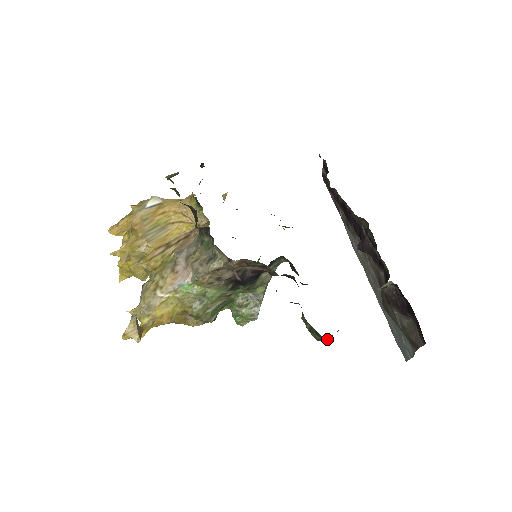
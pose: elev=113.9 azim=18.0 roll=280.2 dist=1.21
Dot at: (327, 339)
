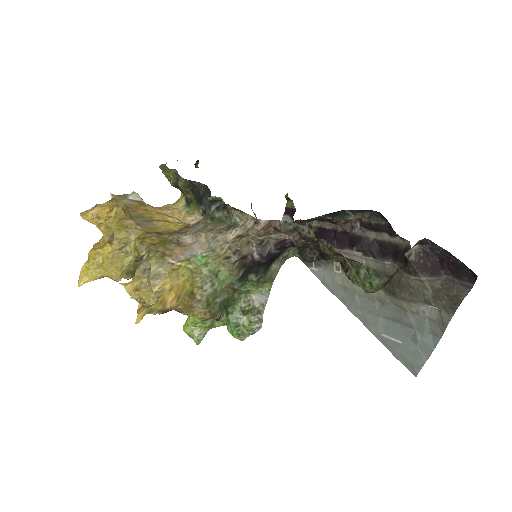
Dot at: (385, 285)
